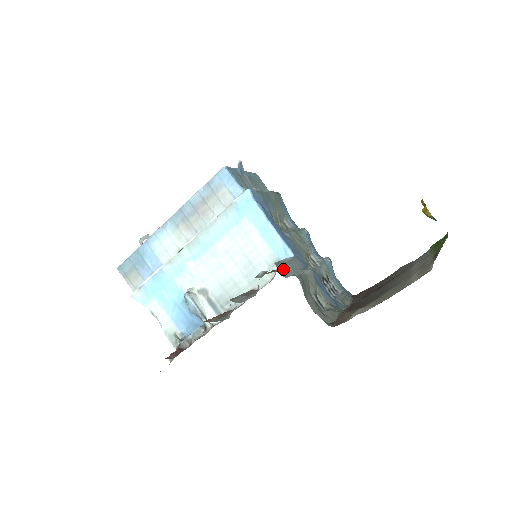
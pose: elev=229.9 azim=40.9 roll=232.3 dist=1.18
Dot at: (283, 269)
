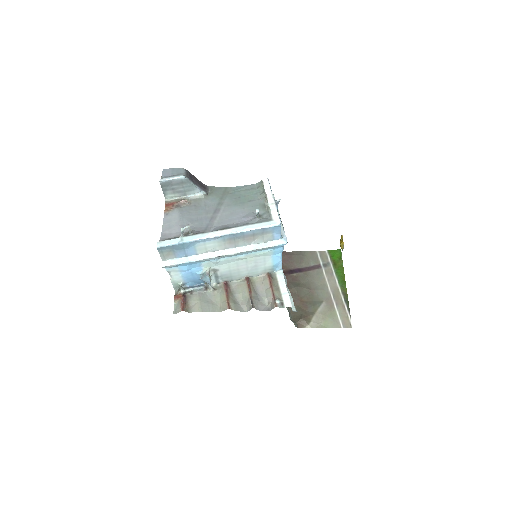
Dot at: occluded
